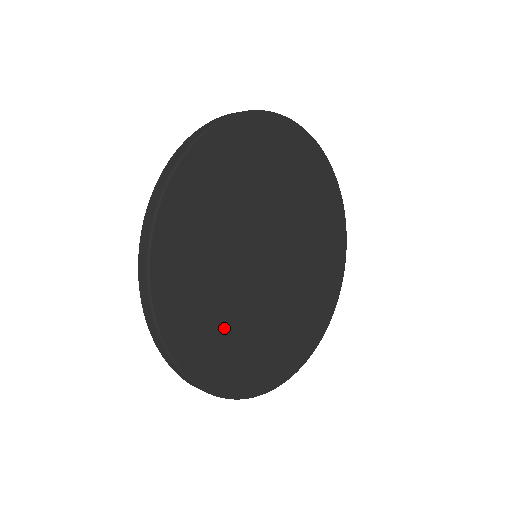
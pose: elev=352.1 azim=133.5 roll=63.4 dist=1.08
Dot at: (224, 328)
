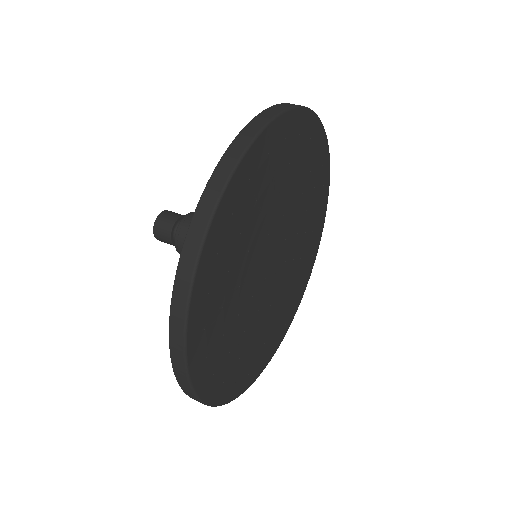
Dot at: (263, 339)
